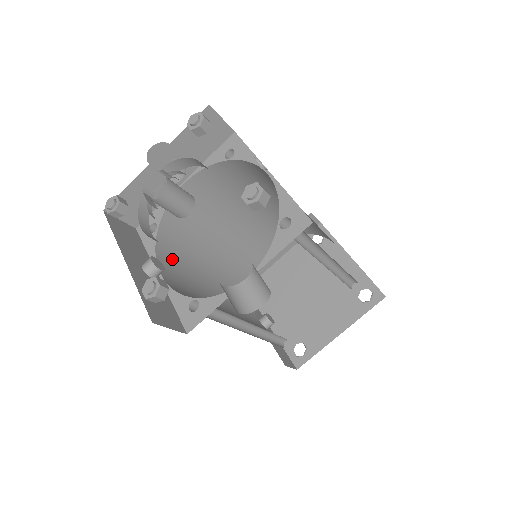
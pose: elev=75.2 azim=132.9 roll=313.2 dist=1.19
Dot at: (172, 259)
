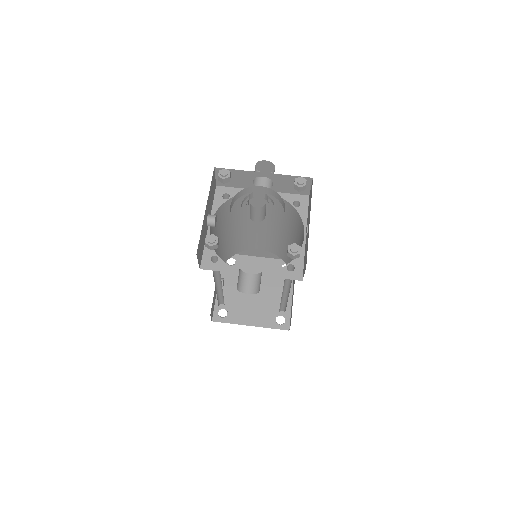
Dot at: (218, 219)
